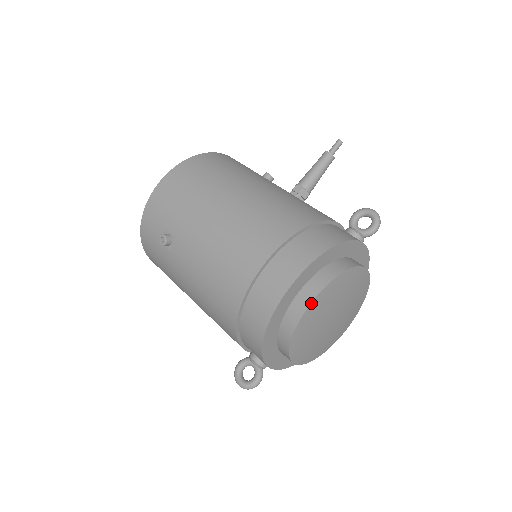
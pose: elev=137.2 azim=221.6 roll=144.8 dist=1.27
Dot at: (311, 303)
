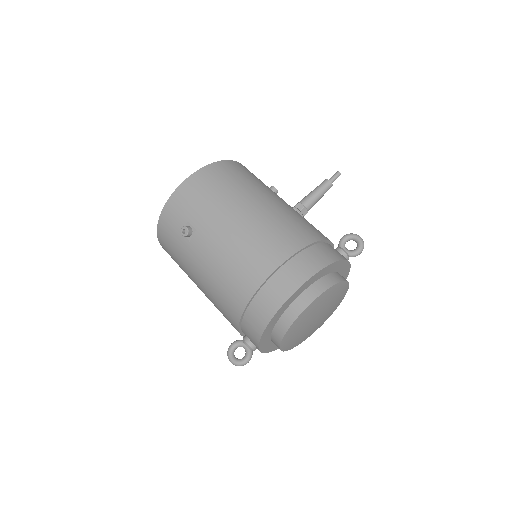
Dot at: (309, 305)
